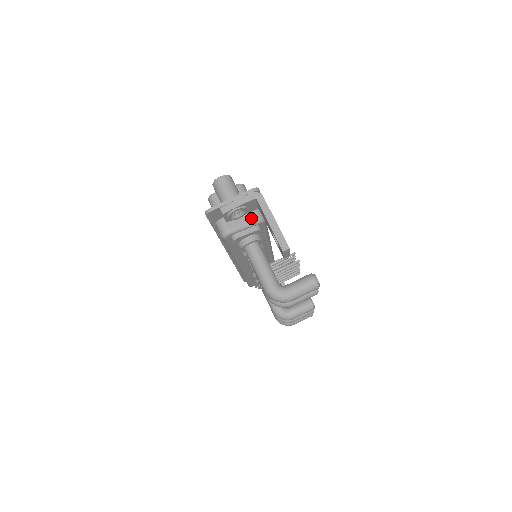
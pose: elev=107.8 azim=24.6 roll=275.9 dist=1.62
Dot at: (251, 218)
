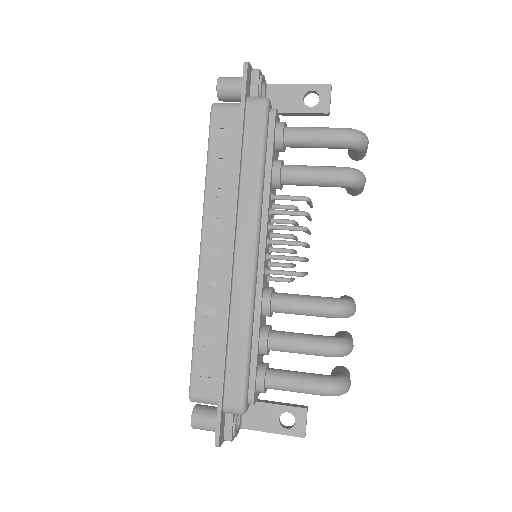
Dot at: occluded
